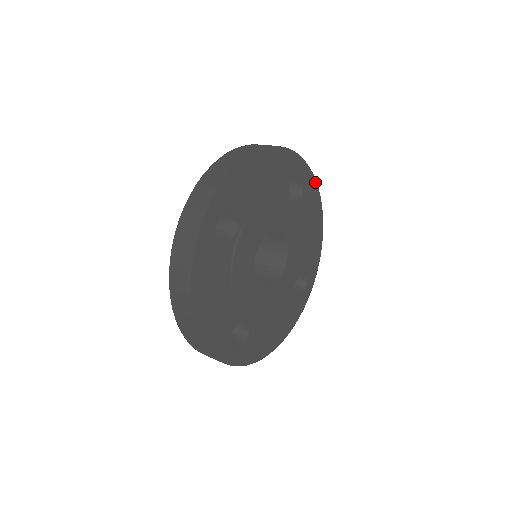
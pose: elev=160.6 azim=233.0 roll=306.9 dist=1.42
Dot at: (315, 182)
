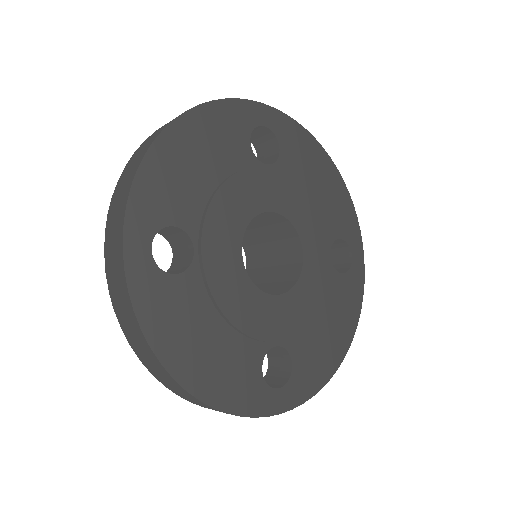
Dot at: (362, 292)
